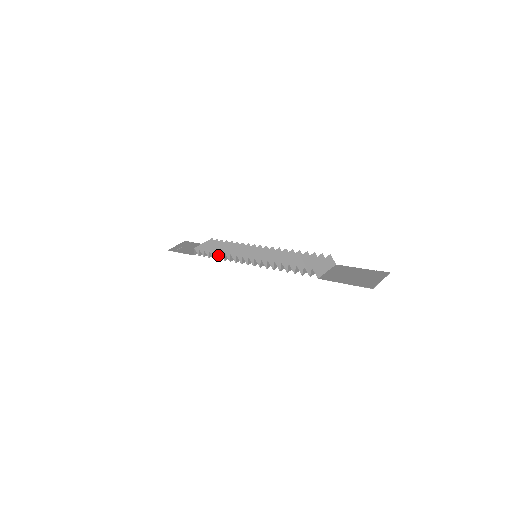
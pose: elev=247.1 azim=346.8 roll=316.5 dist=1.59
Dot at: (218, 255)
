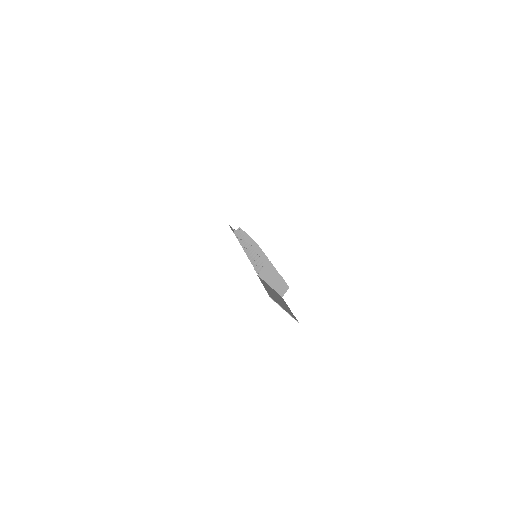
Dot at: occluded
